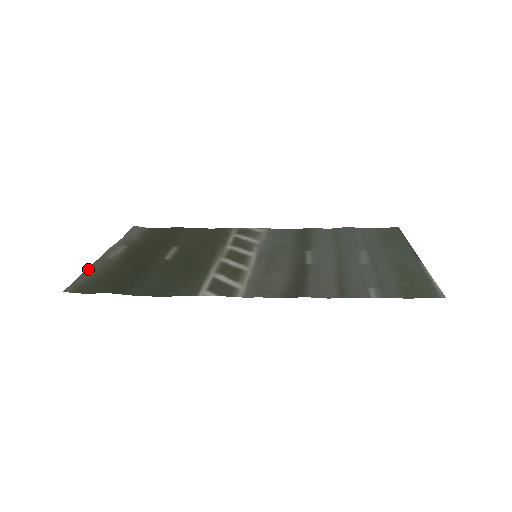
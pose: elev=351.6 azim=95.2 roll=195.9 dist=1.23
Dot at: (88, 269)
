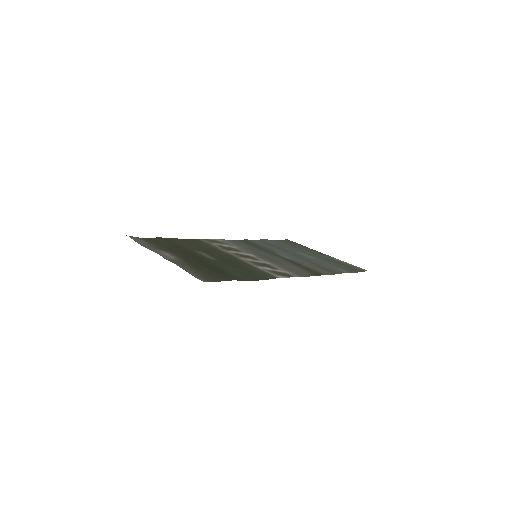
Dot at: (181, 267)
